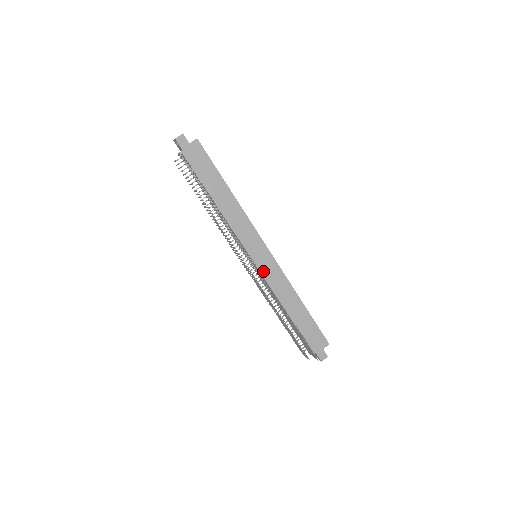
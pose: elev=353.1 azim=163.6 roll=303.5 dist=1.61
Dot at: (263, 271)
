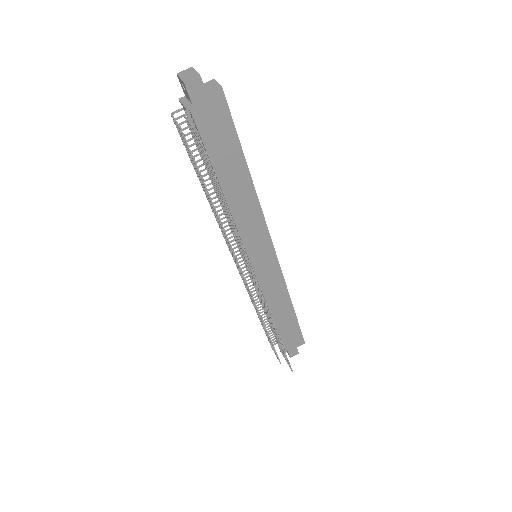
Dot at: (260, 276)
